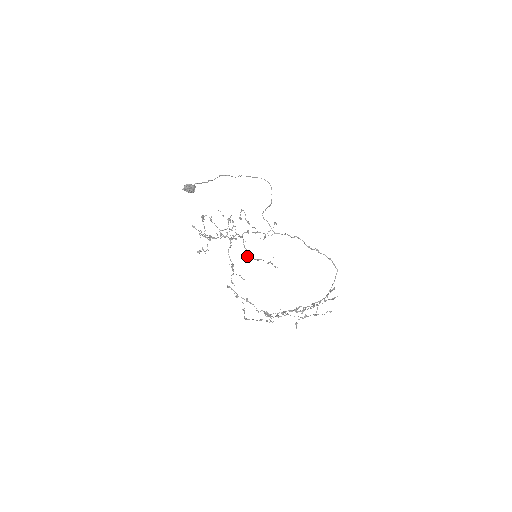
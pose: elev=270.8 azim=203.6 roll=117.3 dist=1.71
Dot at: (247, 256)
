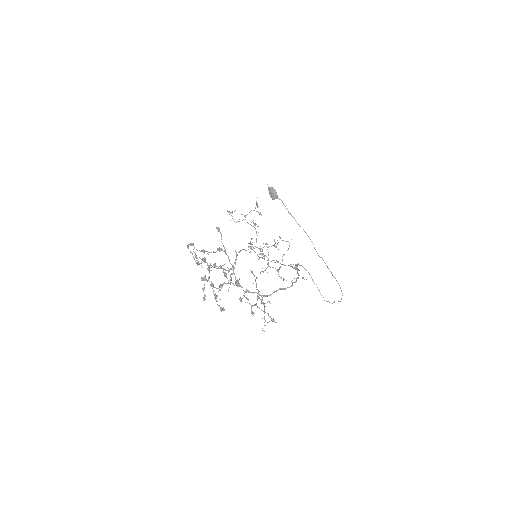
Dot at: occluded
